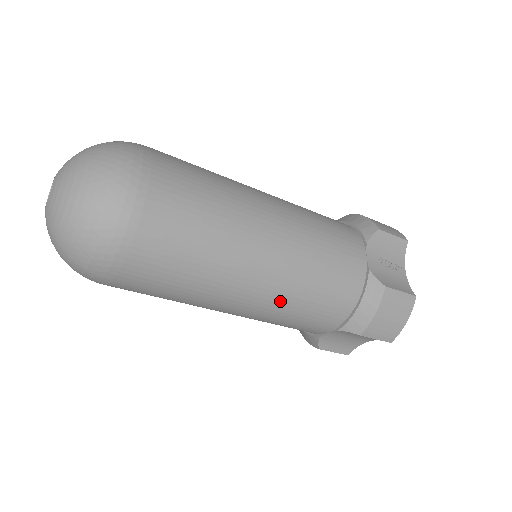
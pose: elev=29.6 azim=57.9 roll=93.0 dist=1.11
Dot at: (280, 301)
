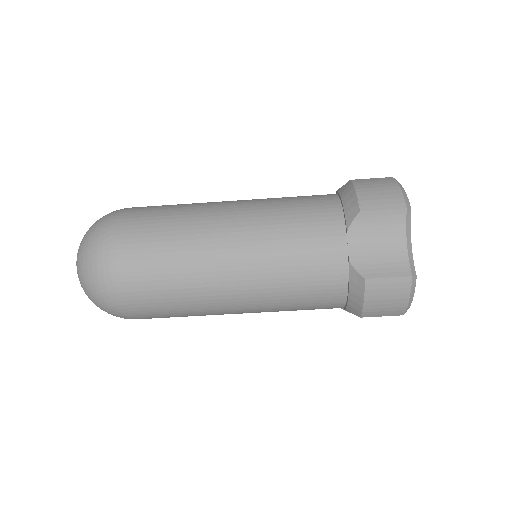
Dot at: (262, 224)
